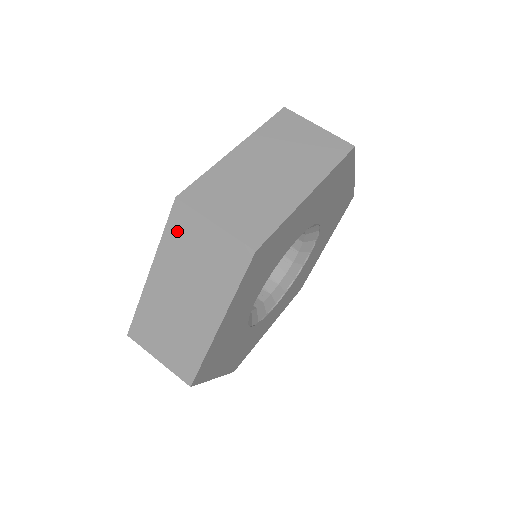
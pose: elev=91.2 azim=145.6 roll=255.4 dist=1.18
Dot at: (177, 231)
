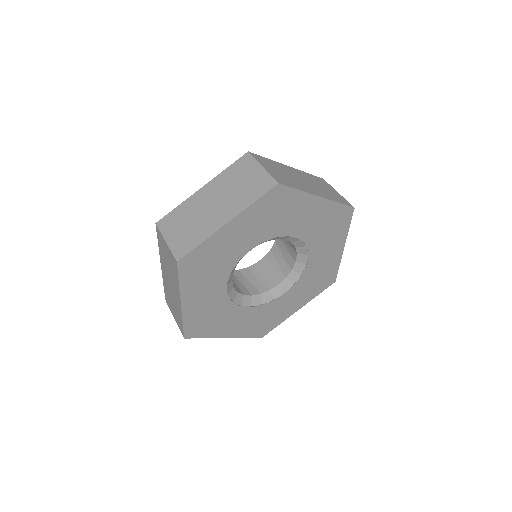
Dot at: (160, 243)
